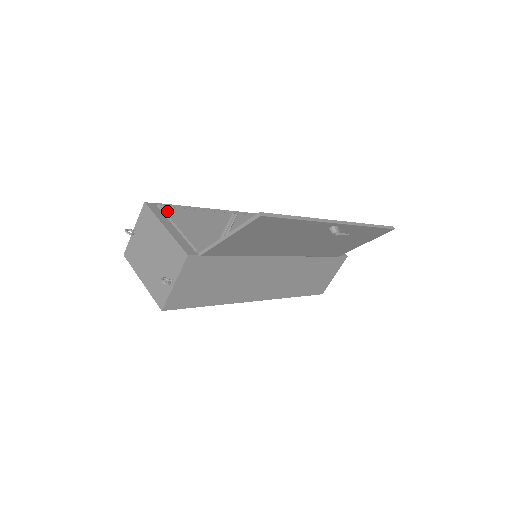
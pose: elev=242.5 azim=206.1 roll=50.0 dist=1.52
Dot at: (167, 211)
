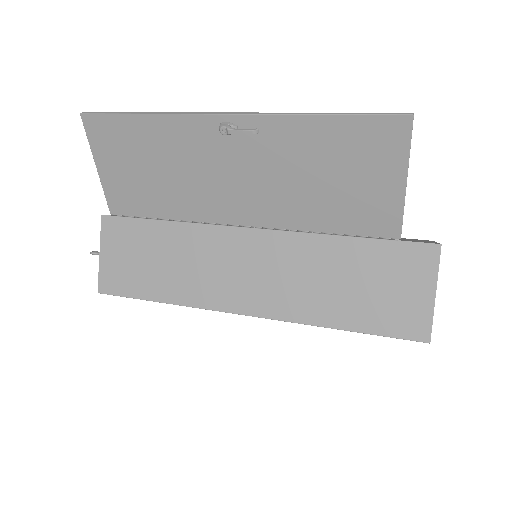
Dot at: occluded
